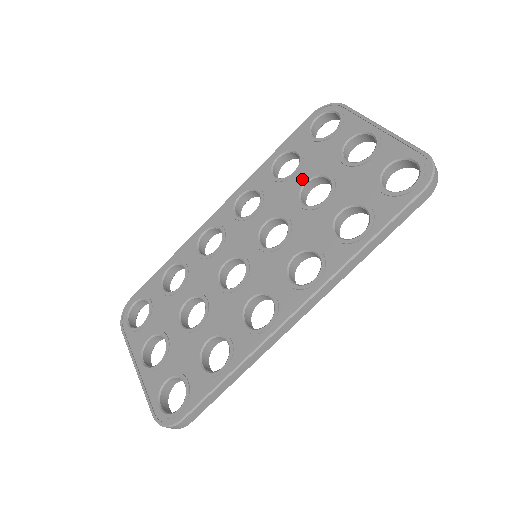
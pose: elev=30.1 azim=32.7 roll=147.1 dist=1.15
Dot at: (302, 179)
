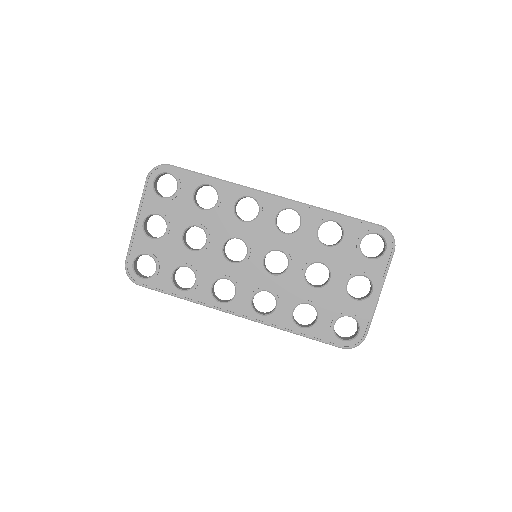
Dot at: (323, 258)
